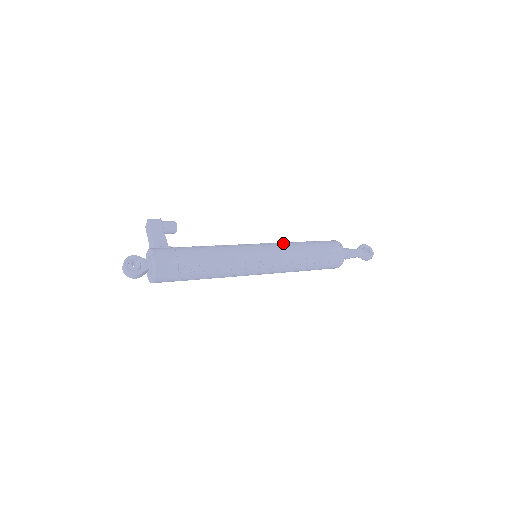
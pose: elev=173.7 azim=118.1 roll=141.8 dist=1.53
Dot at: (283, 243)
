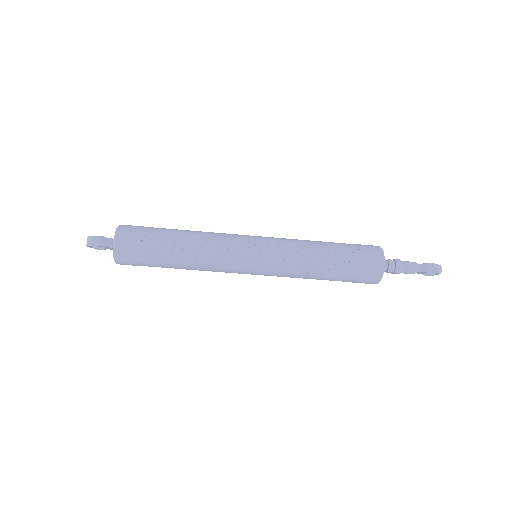
Dot at: occluded
